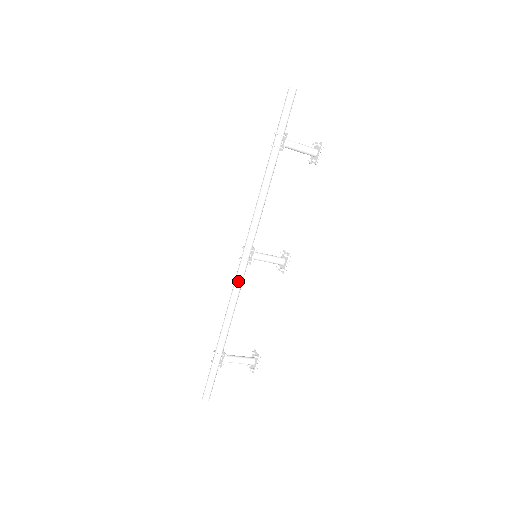
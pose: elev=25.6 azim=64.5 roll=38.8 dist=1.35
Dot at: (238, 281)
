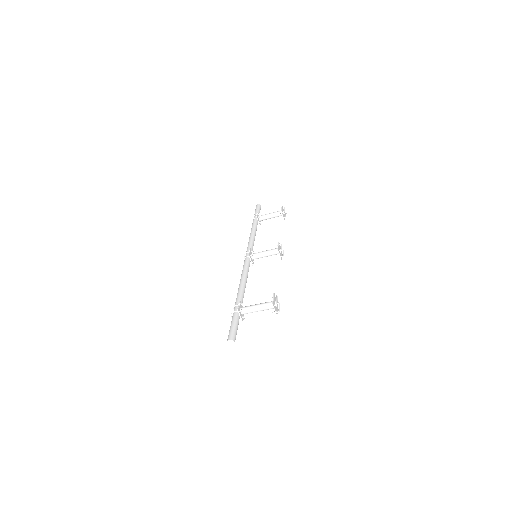
Dot at: (243, 267)
